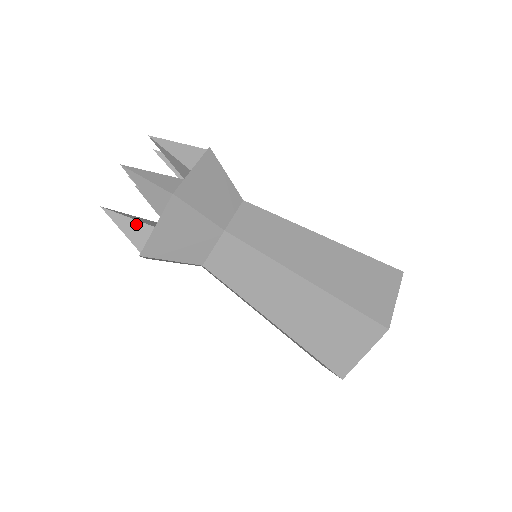
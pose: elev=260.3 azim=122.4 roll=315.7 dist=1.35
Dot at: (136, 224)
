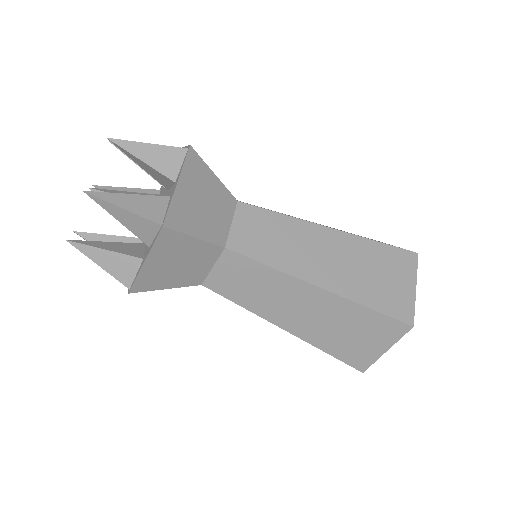
Dot at: (117, 257)
